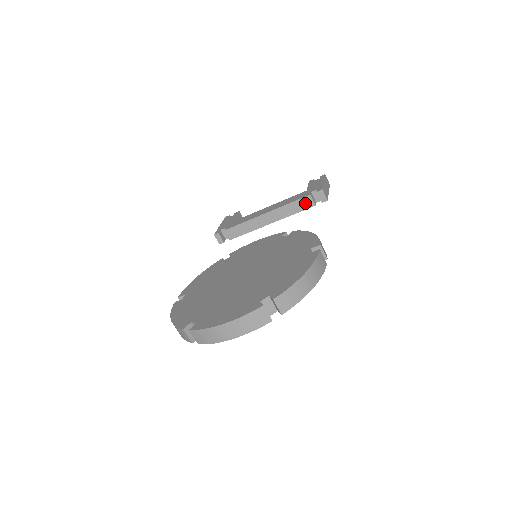
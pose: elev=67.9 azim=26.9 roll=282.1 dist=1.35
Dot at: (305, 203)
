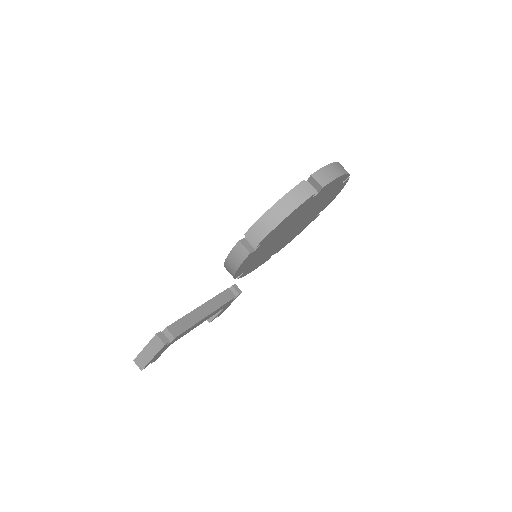
Dot at: (228, 295)
